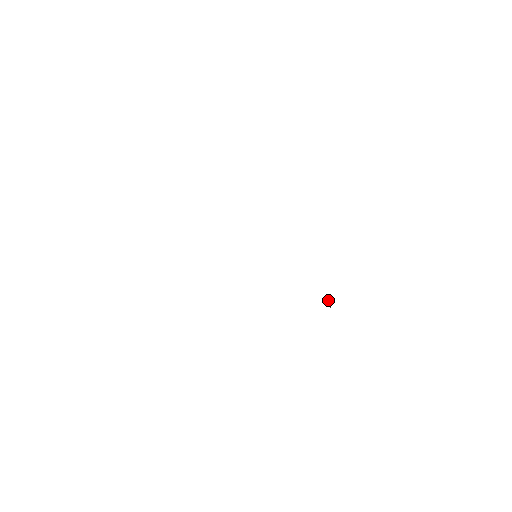
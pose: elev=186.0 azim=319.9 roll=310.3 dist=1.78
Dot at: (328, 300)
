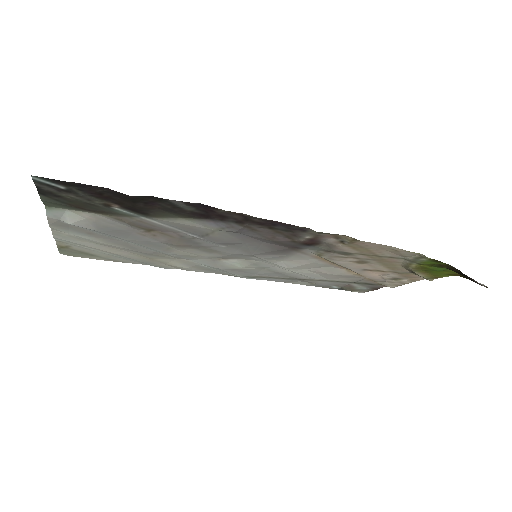
Dot at: (448, 268)
